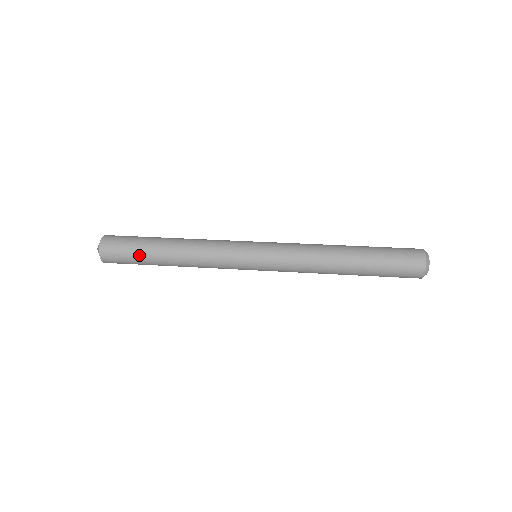
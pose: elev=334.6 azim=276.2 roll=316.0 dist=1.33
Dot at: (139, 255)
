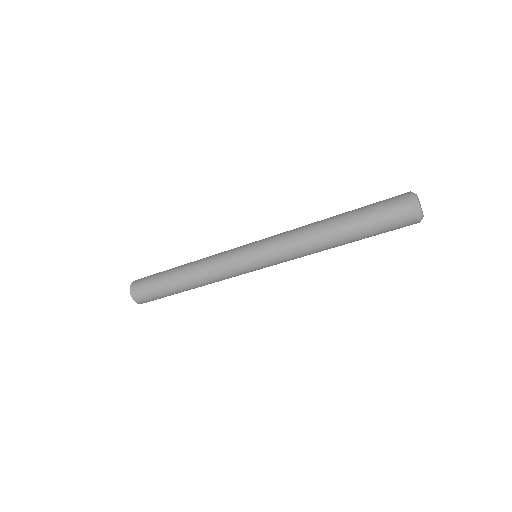
Dot at: (159, 286)
